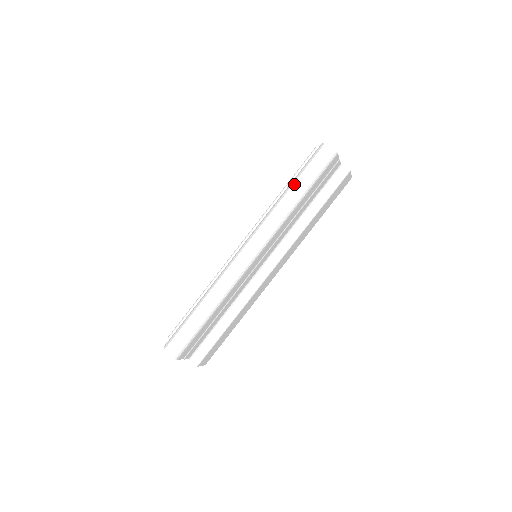
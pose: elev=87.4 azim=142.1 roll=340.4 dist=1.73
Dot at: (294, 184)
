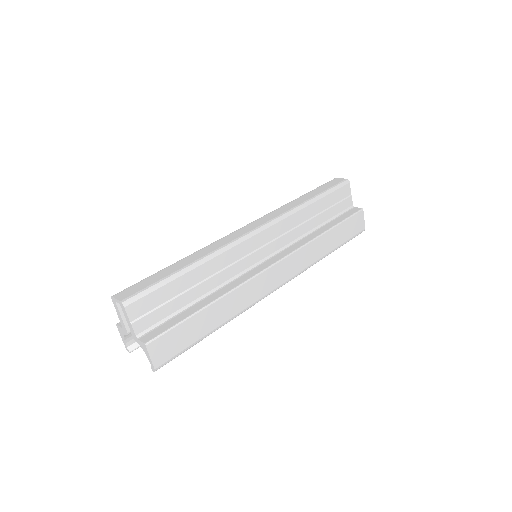
Dot at: (306, 194)
